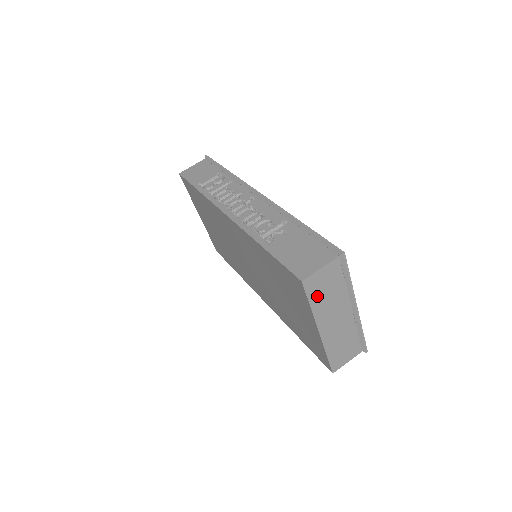
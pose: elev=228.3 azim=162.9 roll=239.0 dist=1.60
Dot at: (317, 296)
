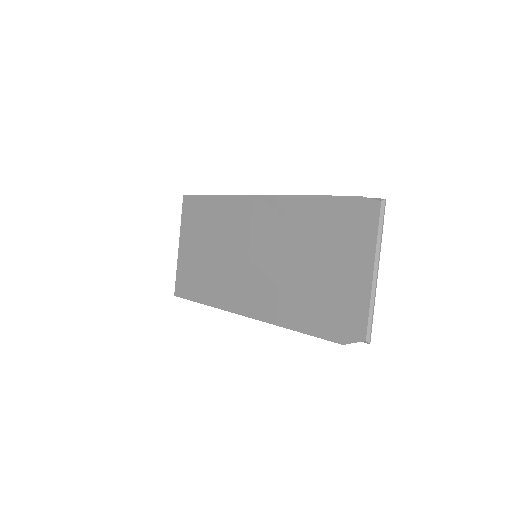
Dot at: (361, 225)
